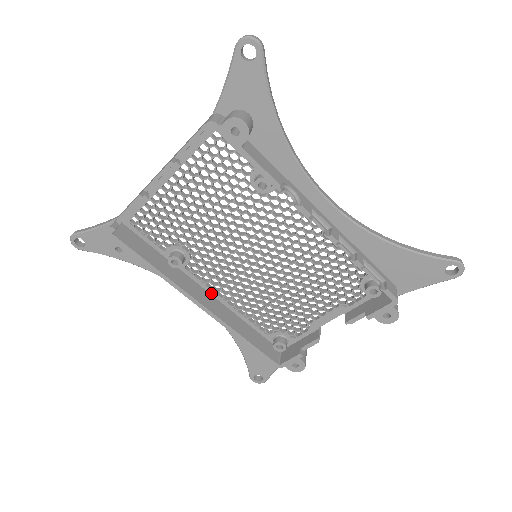
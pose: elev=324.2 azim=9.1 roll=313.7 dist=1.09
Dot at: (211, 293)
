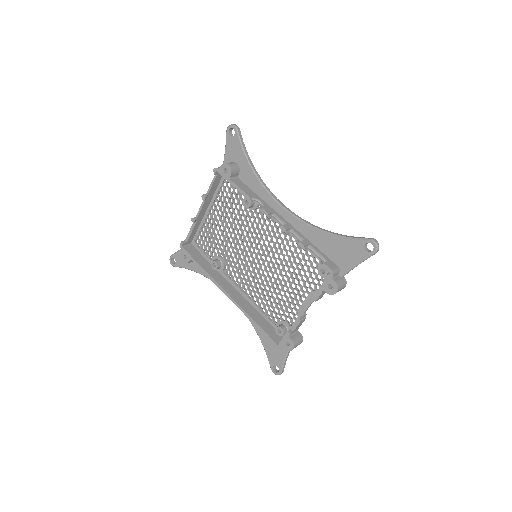
Dot at: (238, 290)
